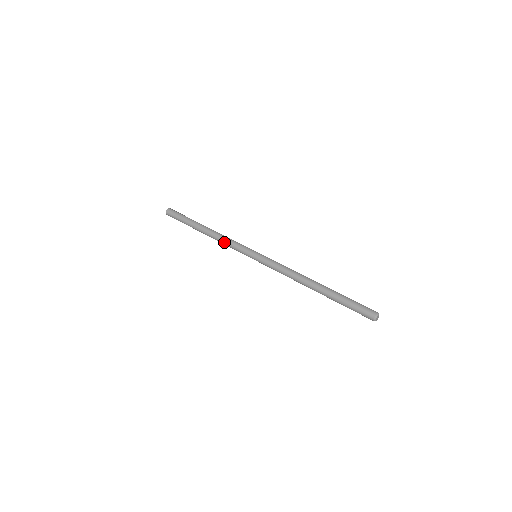
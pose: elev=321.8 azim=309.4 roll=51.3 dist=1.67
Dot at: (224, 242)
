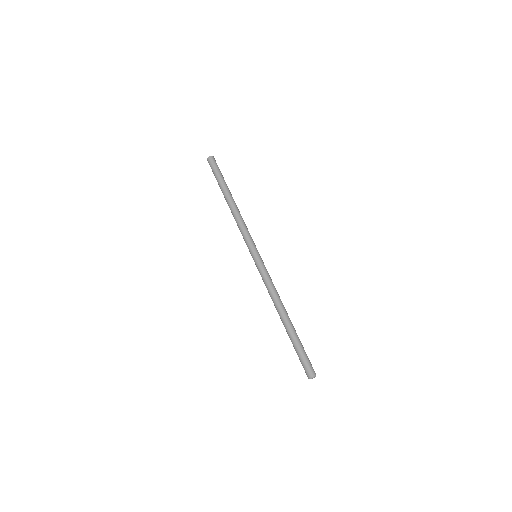
Dot at: (239, 224)
